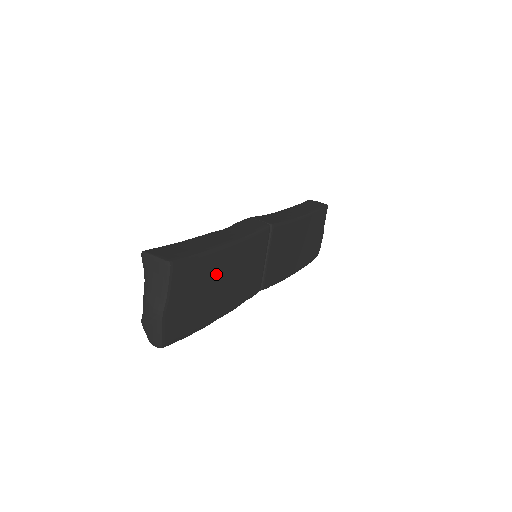
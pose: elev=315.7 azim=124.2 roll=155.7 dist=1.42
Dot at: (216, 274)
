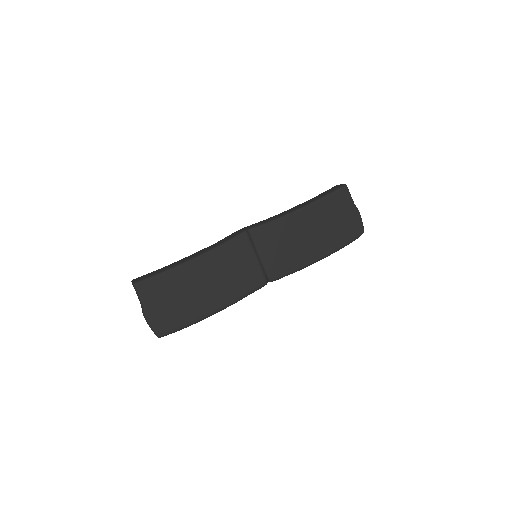
Dot at: (191, 281)
